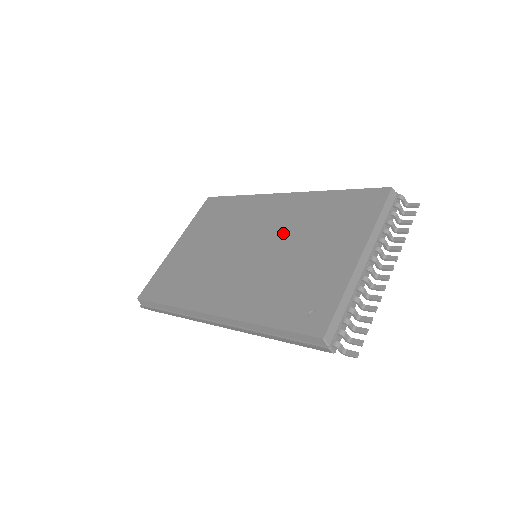
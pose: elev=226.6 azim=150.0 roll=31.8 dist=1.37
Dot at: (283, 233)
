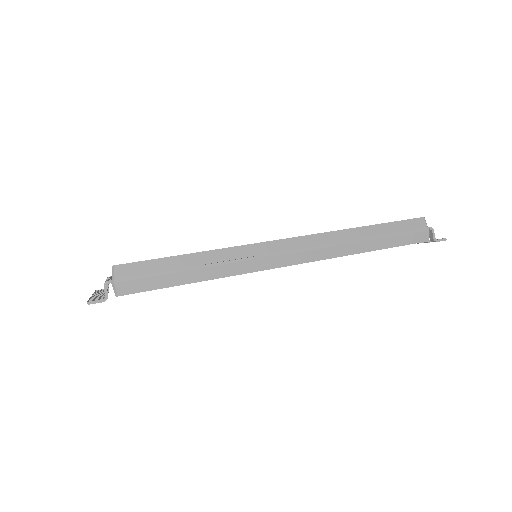
Dot at: occluded
